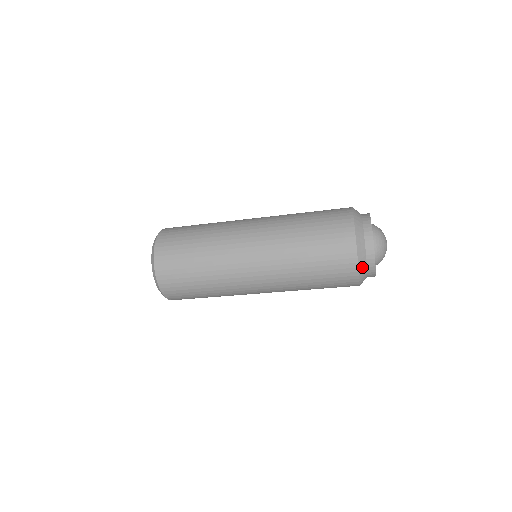
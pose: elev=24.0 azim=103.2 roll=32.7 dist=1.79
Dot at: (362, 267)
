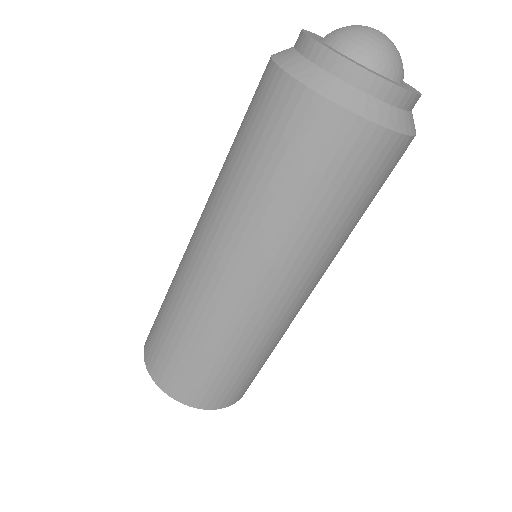
Dot at: (383, 116)
